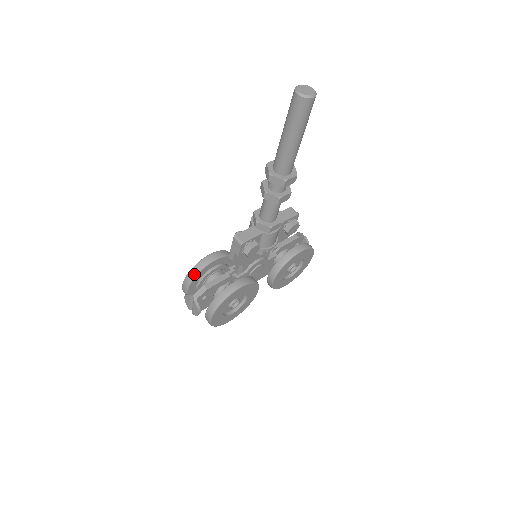
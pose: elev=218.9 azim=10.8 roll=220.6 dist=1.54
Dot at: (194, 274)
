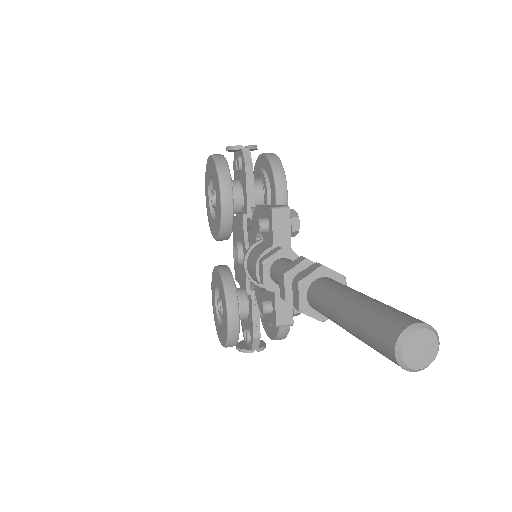
Dot at: (235, 344)
